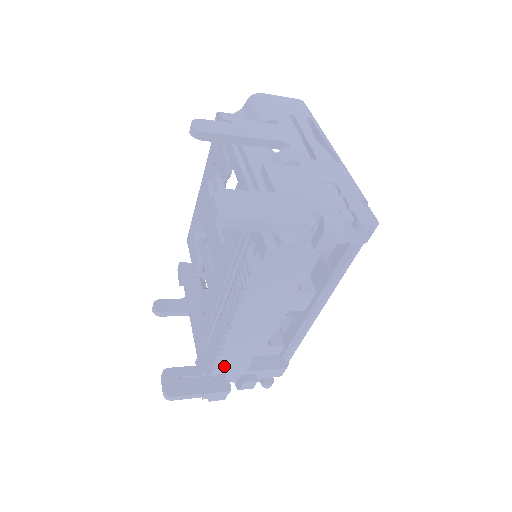
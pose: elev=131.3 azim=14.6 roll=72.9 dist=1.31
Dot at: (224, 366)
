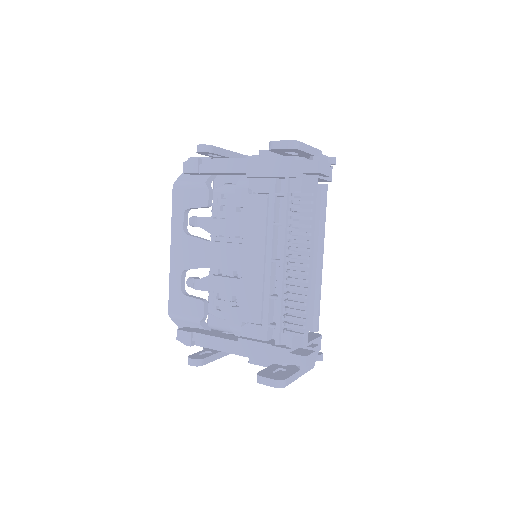
Dot at: occluded
